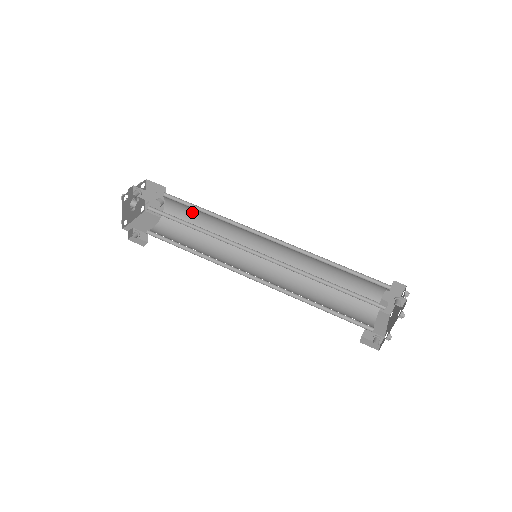
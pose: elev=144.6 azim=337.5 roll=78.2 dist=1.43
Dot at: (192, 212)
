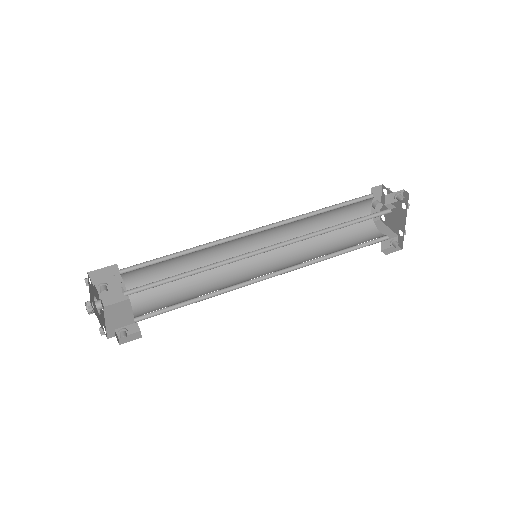
Dot at: (160, 267)
